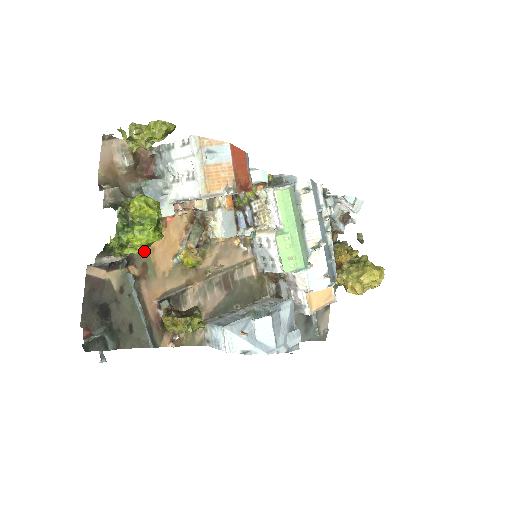
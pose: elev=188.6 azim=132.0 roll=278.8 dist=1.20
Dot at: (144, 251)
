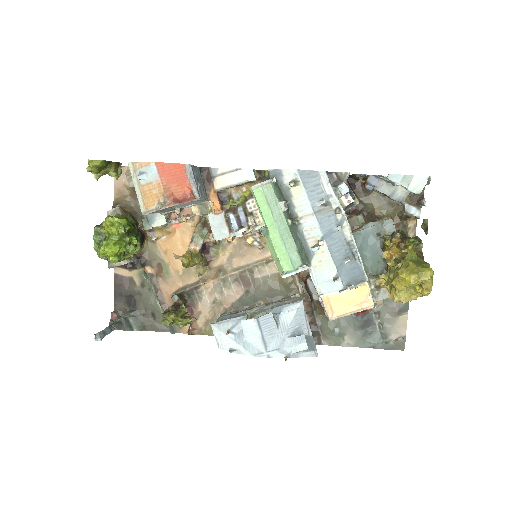
Dot at: (117, 260)
